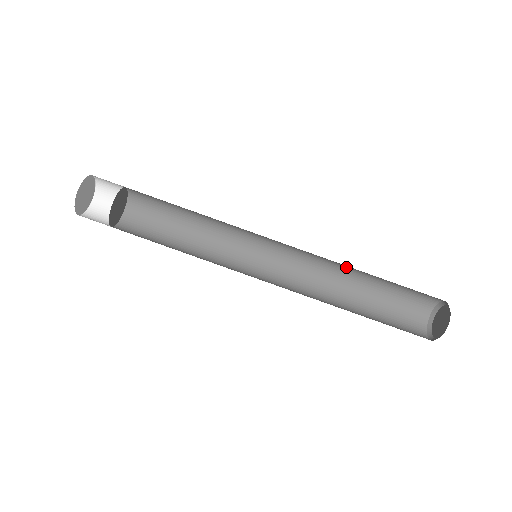
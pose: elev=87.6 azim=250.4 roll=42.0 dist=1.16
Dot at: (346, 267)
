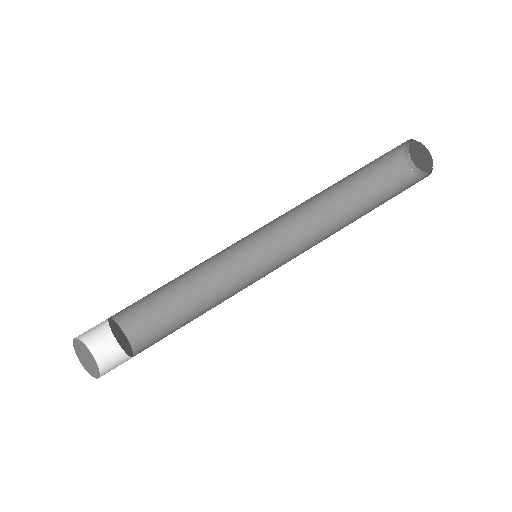
Dot at: (321, 194)
